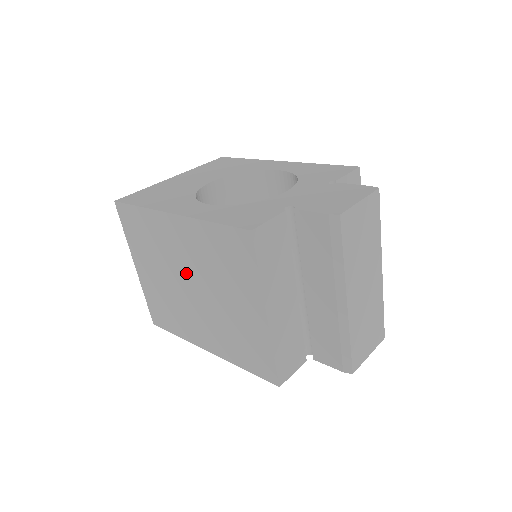
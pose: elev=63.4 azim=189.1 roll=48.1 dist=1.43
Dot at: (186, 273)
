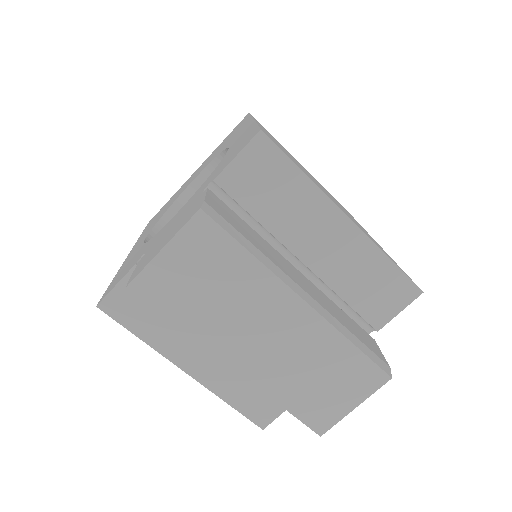
Dot at: occluded
